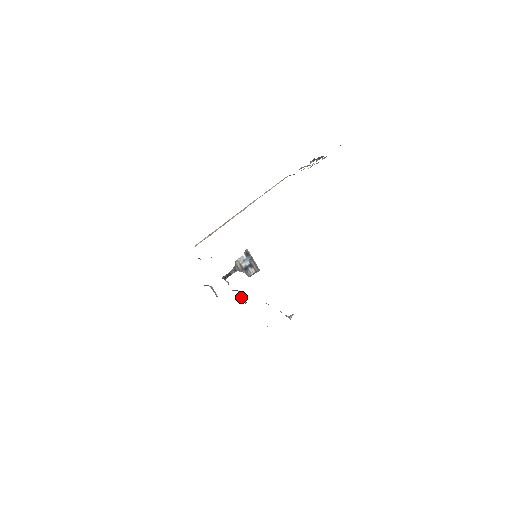
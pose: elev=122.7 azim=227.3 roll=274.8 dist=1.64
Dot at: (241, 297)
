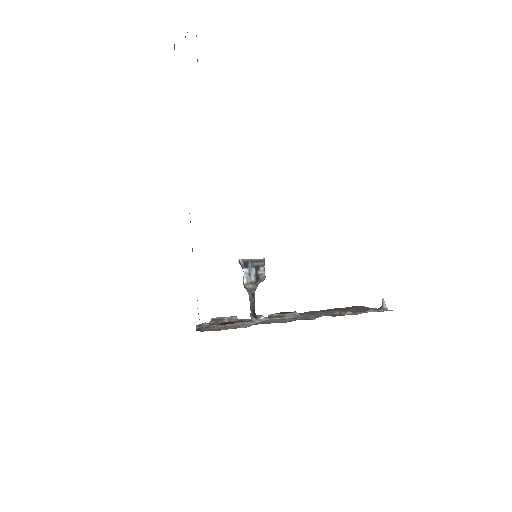
Dot at: (292, 317)
